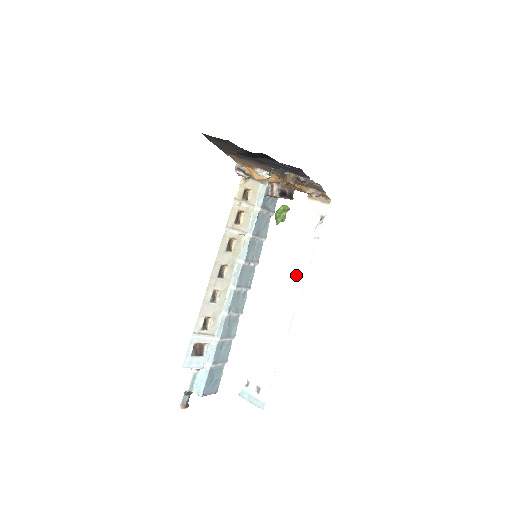
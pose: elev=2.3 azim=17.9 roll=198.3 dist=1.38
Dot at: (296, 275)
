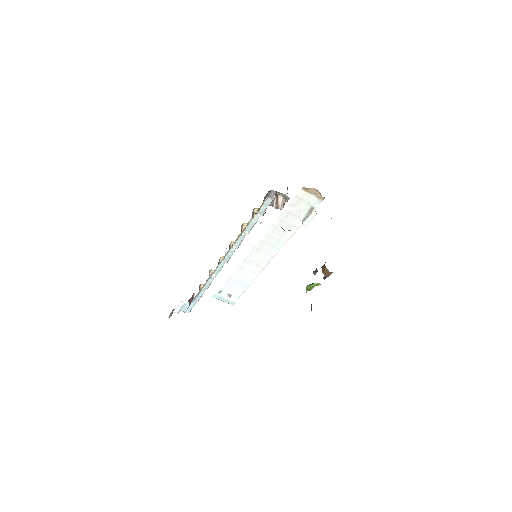
Dot at: (276, 241)
